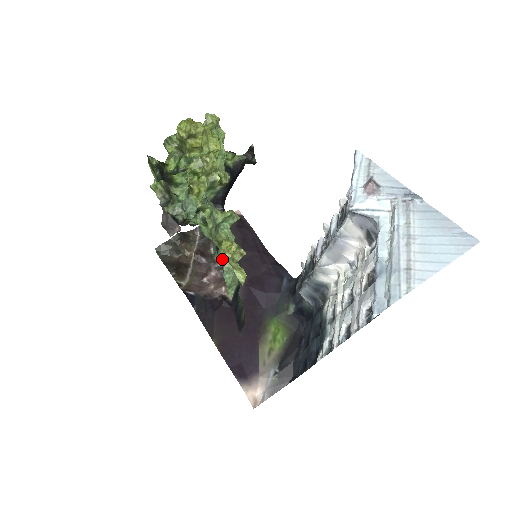
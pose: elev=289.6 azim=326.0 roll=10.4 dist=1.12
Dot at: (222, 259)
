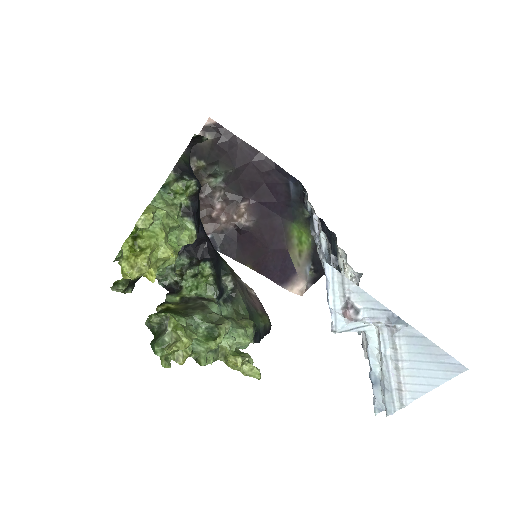
Dot at: (228, 293)
